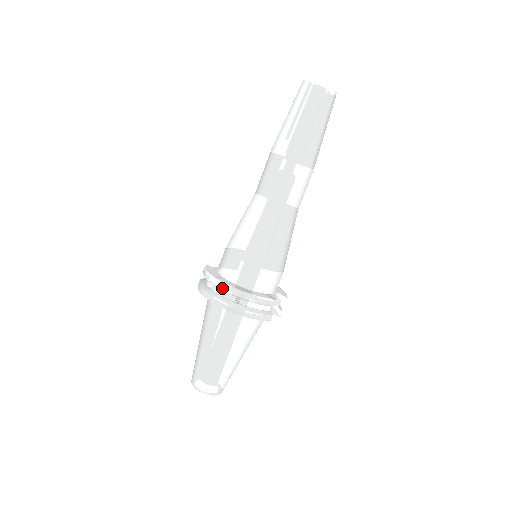
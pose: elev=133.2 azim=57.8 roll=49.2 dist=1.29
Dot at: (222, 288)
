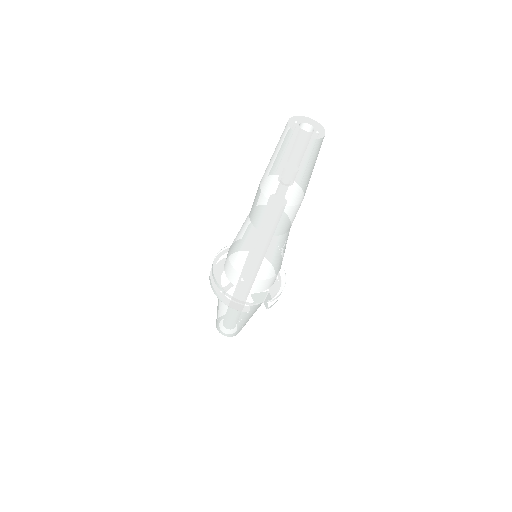
Dot at: (213, 277)
